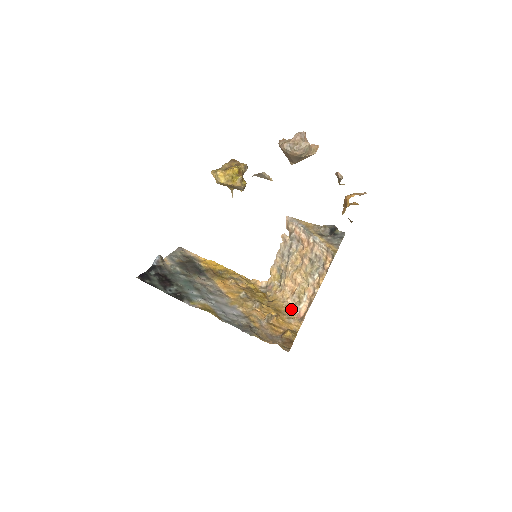
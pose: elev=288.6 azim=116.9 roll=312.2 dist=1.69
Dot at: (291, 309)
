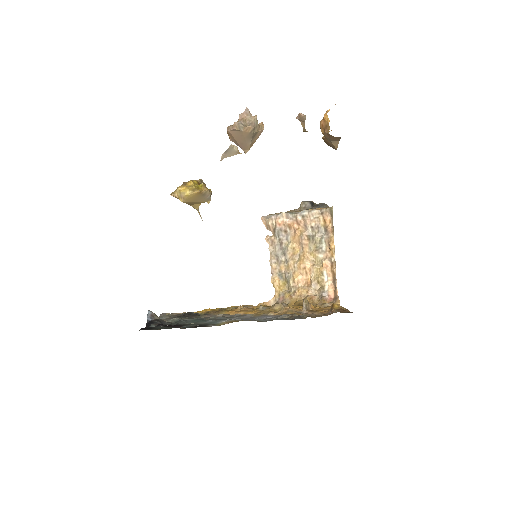
Dot at: (318, 298)
